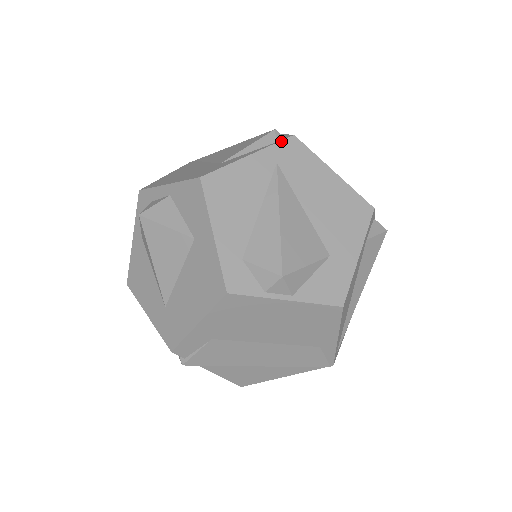
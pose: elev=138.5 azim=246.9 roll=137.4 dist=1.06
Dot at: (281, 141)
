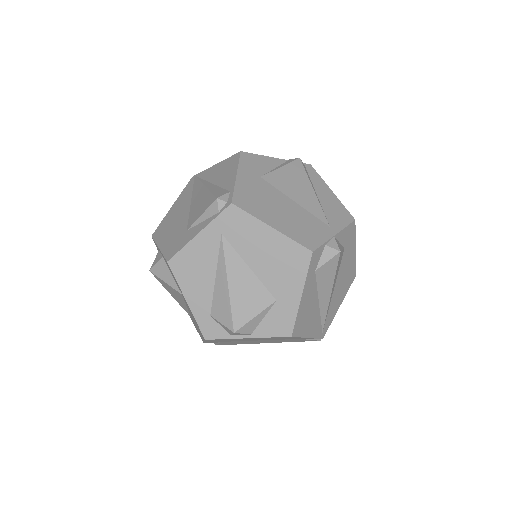
Dot at: (221, 213)
